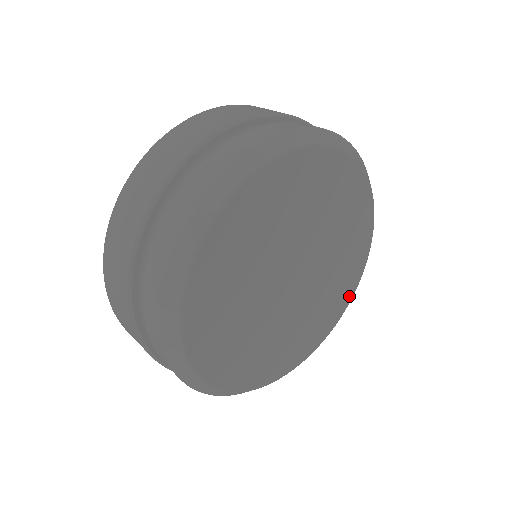
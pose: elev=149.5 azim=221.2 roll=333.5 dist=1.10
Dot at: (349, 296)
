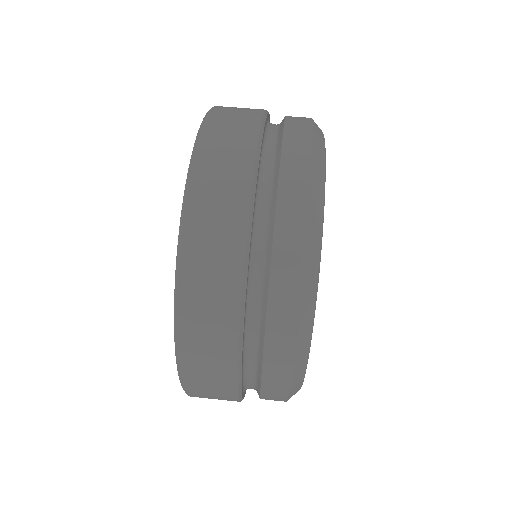
Dot at: occluded
